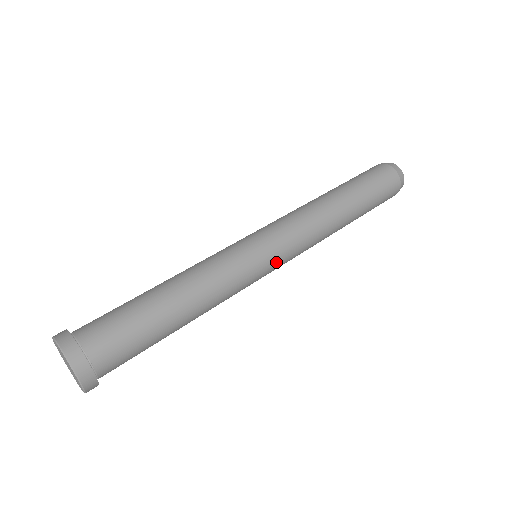
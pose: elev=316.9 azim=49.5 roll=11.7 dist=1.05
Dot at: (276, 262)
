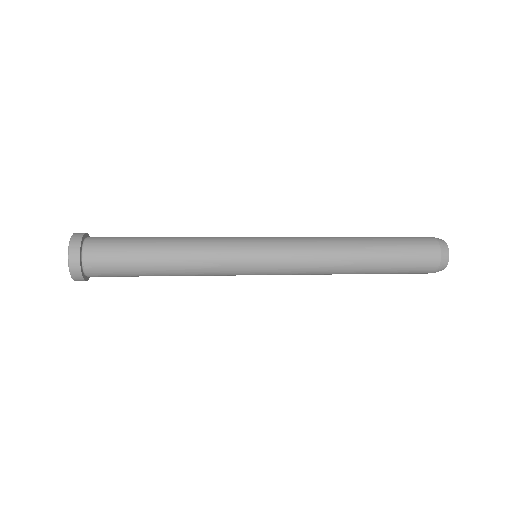
Dot at: (265, 253)
